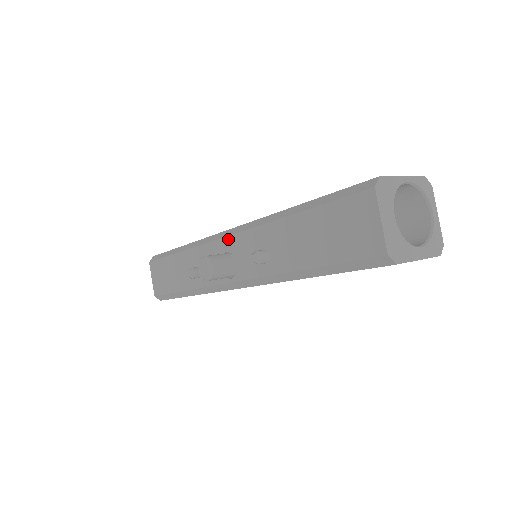
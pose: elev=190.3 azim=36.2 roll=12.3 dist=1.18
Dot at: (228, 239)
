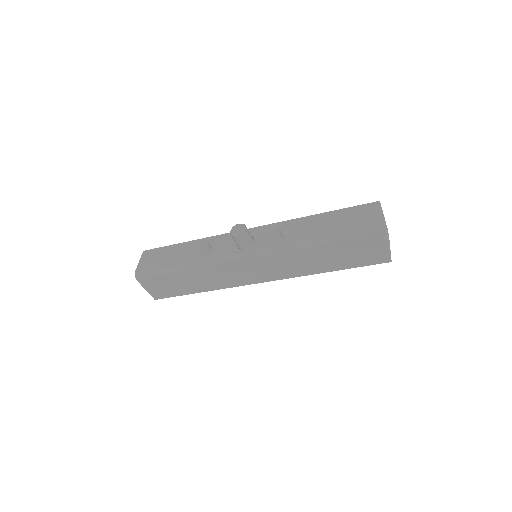
Dot at: (253, 229)
